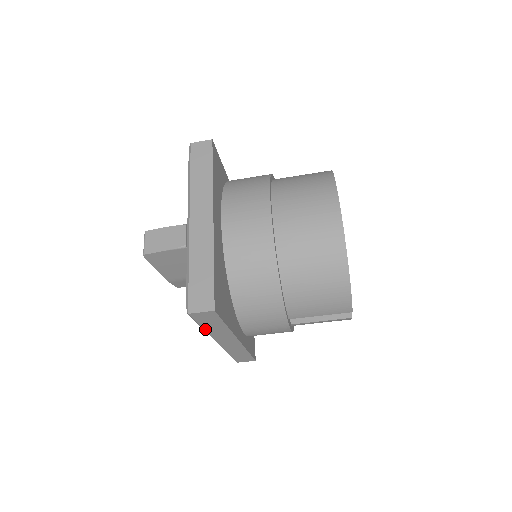
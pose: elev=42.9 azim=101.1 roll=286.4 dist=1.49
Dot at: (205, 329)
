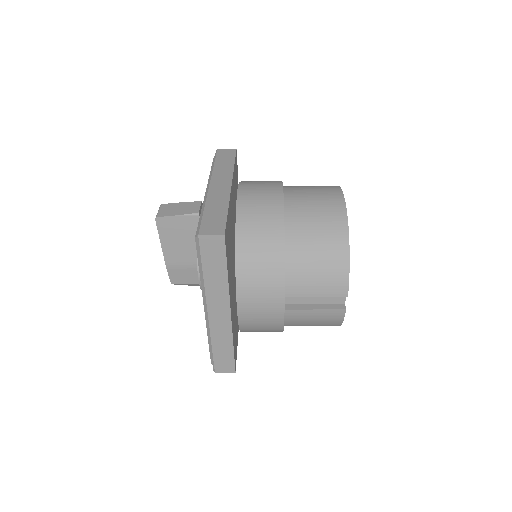
Dot at: (204, 276)
